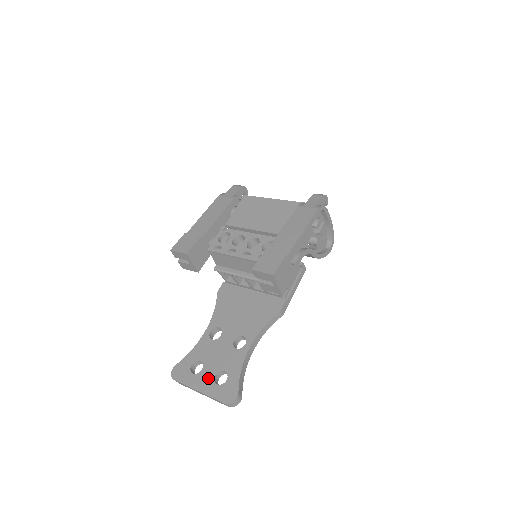
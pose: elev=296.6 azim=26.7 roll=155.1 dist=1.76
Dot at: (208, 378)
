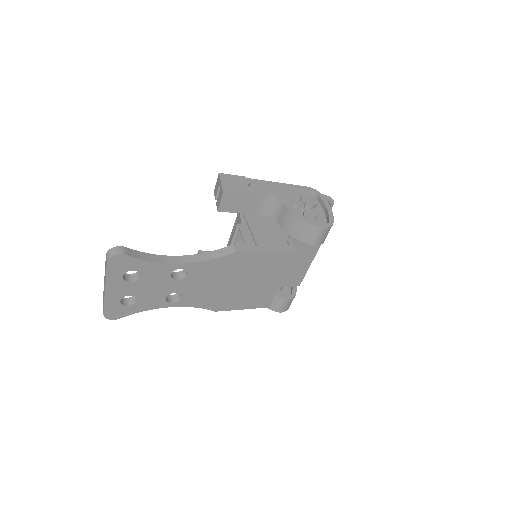
Dot at: occluded
